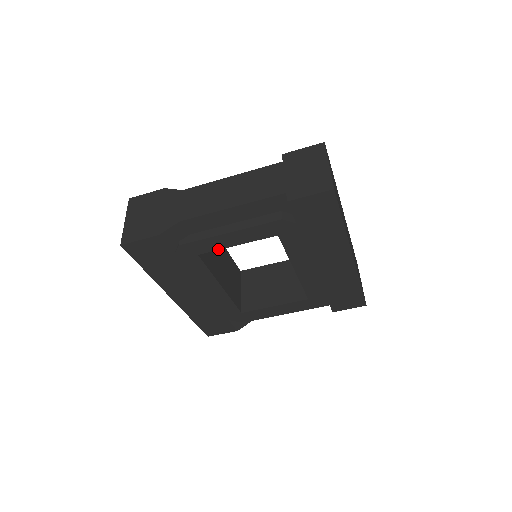
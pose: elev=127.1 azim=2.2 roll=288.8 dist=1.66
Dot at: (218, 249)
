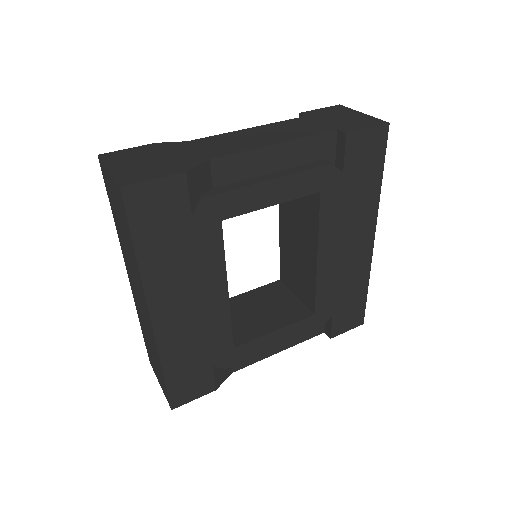
Dot at: (249, 211)
